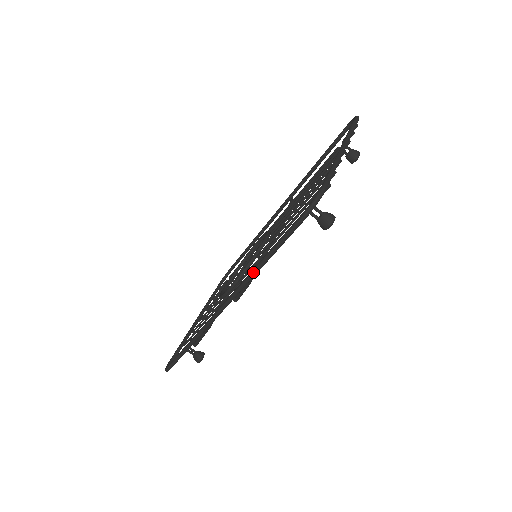
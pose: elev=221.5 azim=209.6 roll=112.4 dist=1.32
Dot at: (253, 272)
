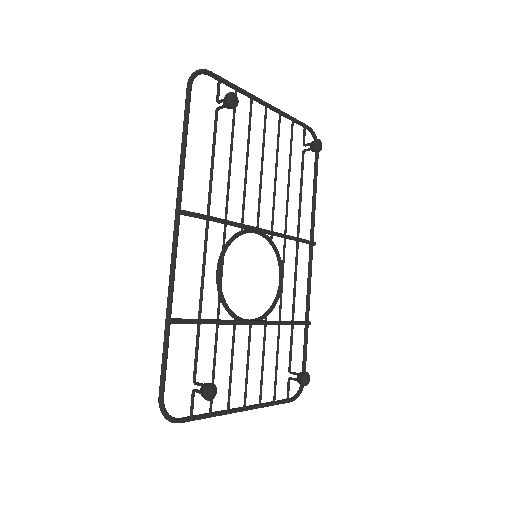
Dot at: (180, 163)
